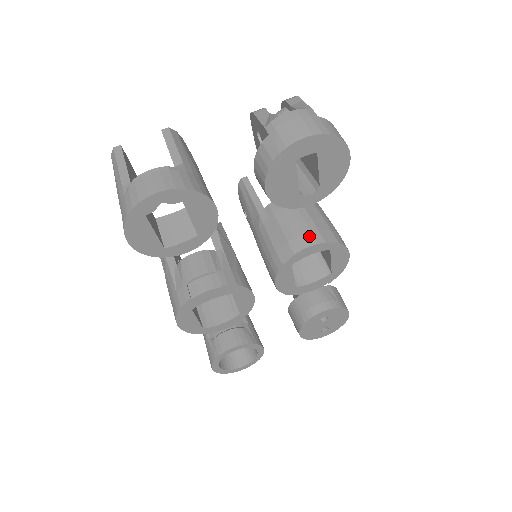
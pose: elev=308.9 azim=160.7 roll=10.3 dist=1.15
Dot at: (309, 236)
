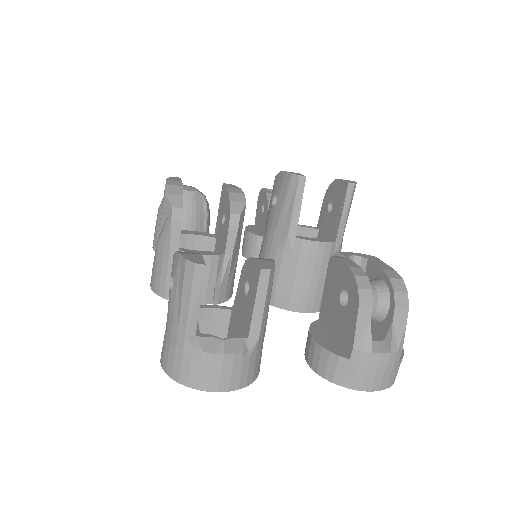
Dot at: (311, 303)
